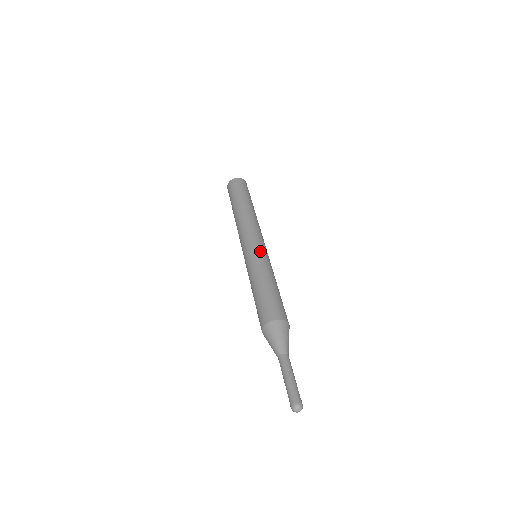
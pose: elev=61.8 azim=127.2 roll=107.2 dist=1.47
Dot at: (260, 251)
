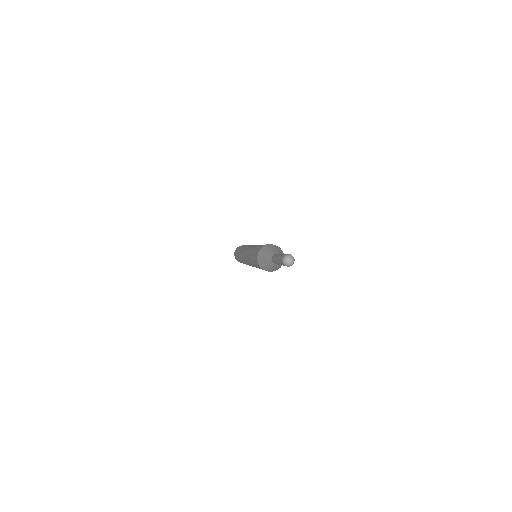
Dot at: occluded
